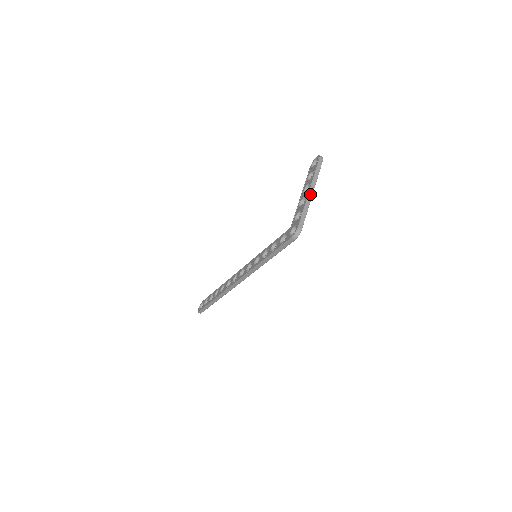
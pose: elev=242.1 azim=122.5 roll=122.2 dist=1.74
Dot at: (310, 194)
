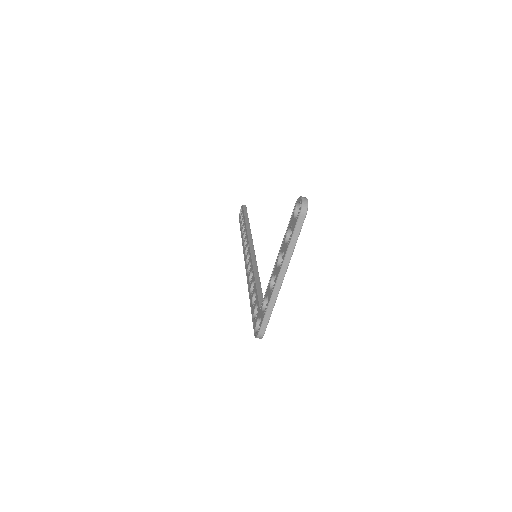
Dot at: (278, 283)
